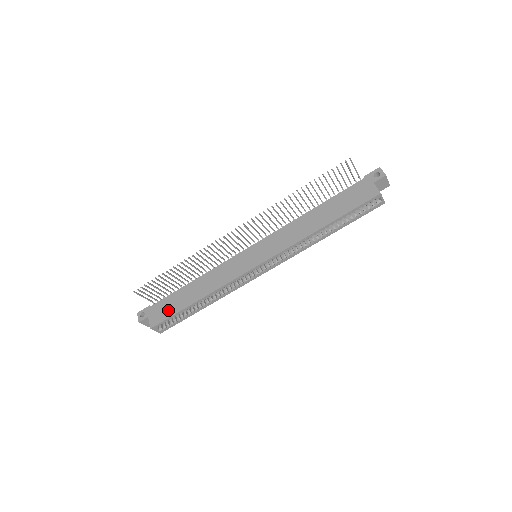
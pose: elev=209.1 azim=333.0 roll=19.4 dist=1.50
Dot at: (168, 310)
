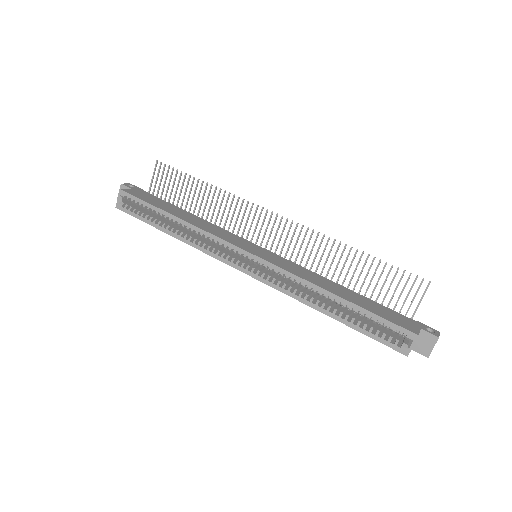
Dot at: (149, 199)
